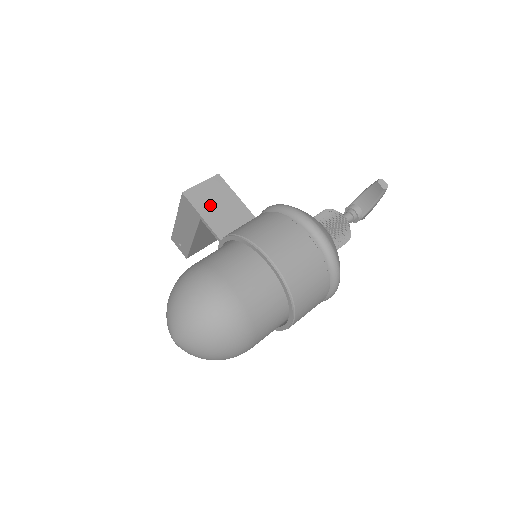
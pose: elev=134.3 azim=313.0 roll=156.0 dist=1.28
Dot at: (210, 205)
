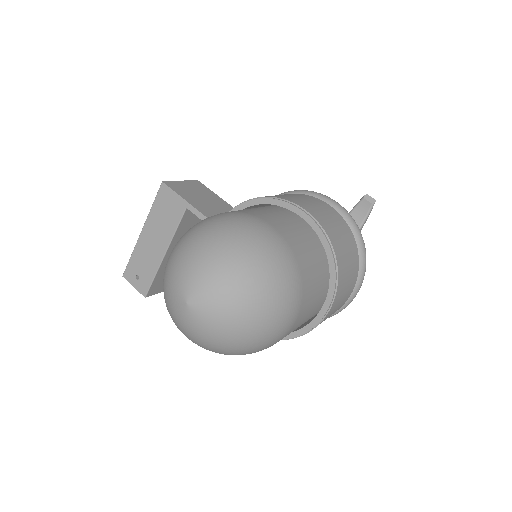
Dot at: (196, 198)
